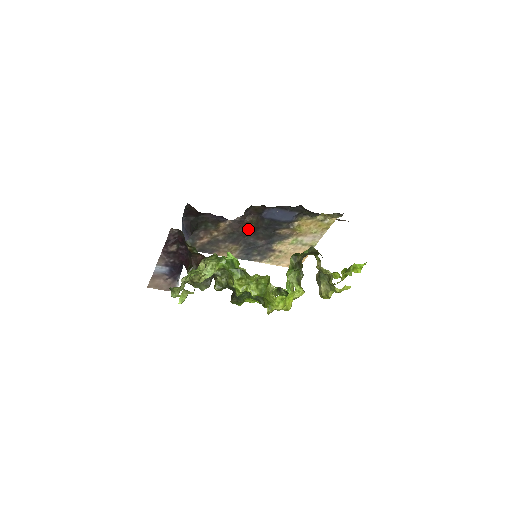
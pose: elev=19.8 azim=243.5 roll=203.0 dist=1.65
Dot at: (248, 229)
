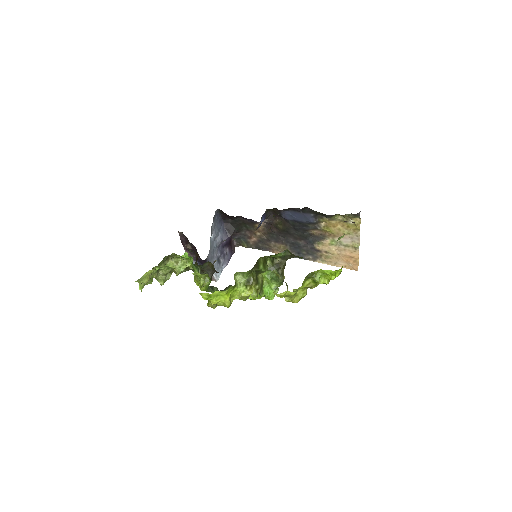
Dot at: (280, 230)
